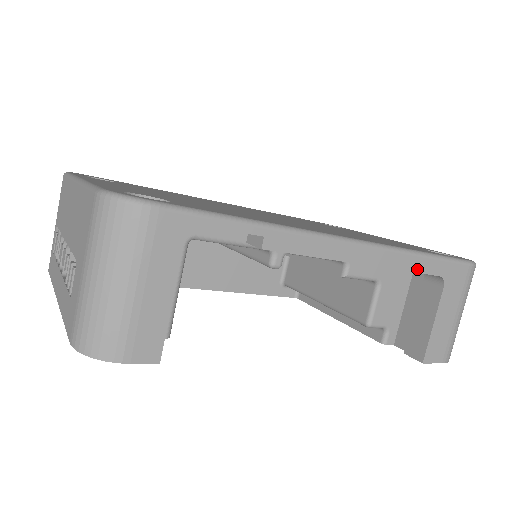
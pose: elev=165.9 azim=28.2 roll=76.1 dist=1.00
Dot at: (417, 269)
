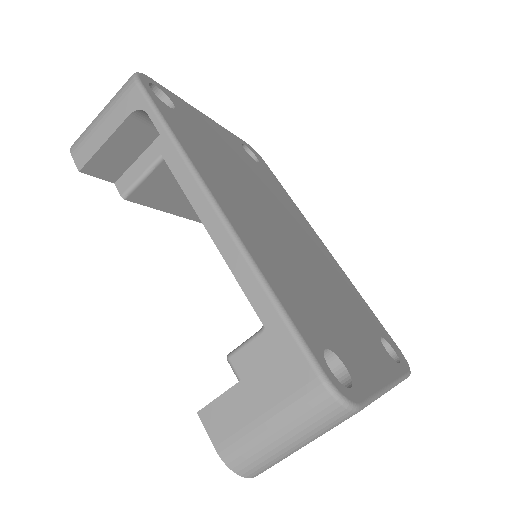
Dot at: (254, 301)
